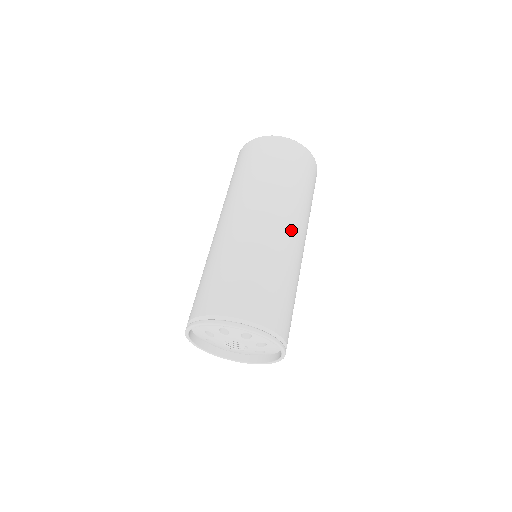
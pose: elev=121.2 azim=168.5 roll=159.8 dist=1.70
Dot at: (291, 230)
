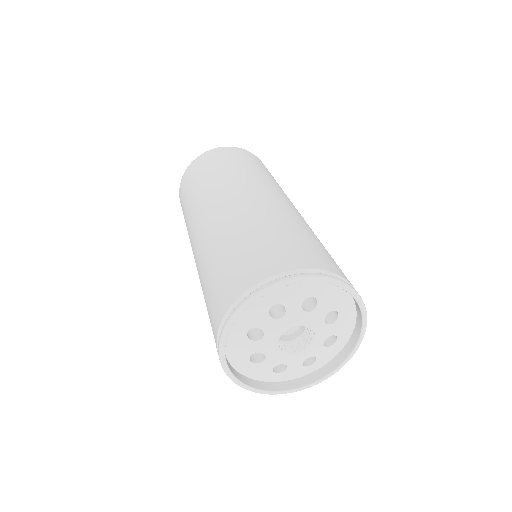
Dot at: (242, 195)
